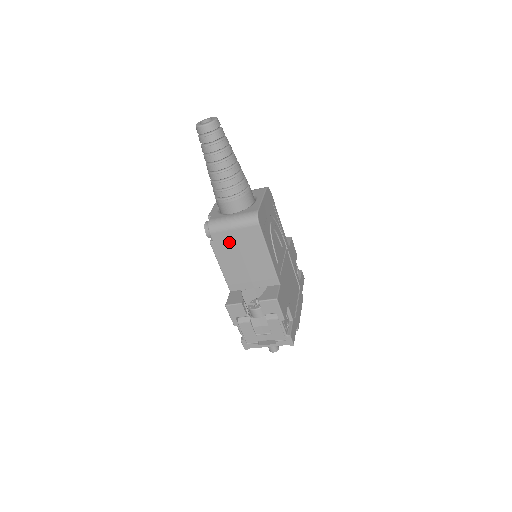
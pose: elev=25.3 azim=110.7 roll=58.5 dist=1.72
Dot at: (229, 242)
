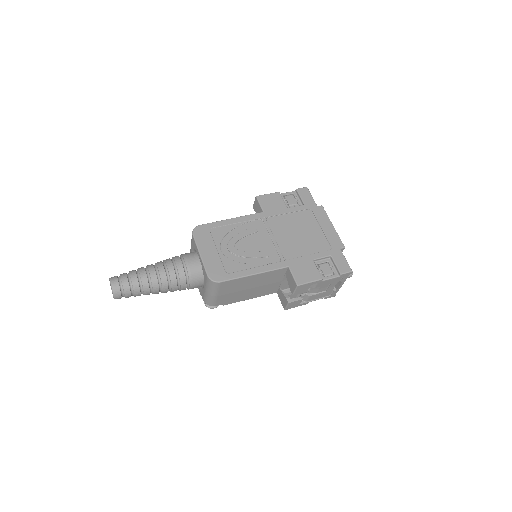
Dot at: (228, 297)
